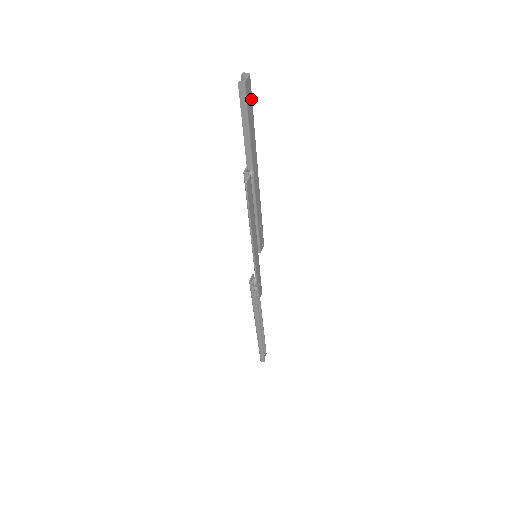
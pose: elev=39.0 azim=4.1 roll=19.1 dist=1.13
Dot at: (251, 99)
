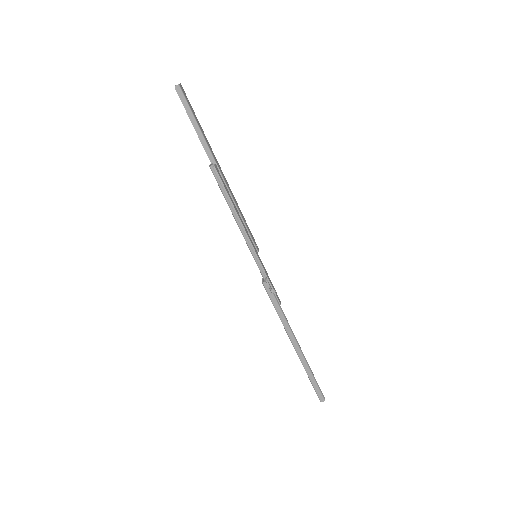
Dot at: (189, 103)
